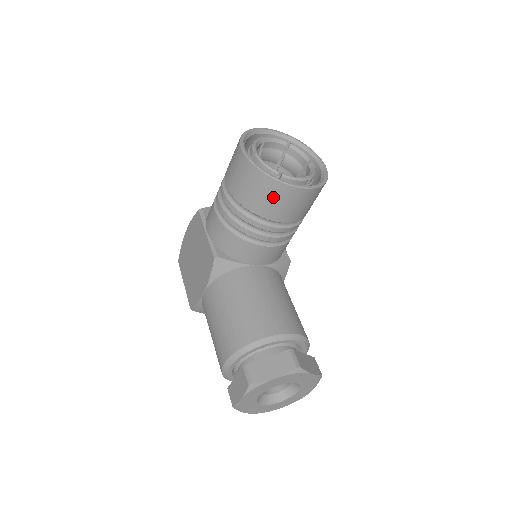
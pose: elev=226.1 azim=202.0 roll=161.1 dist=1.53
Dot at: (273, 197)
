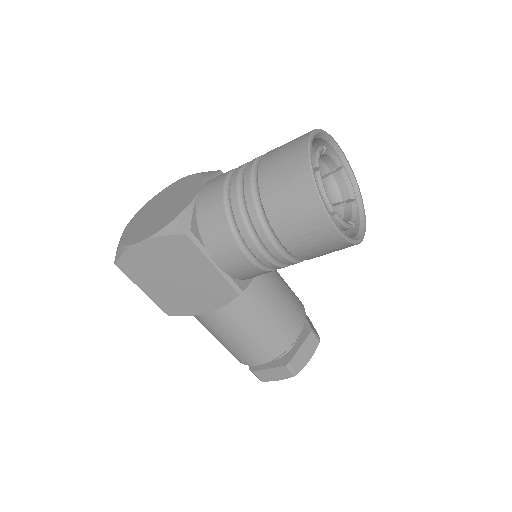
Dot at: occluded
